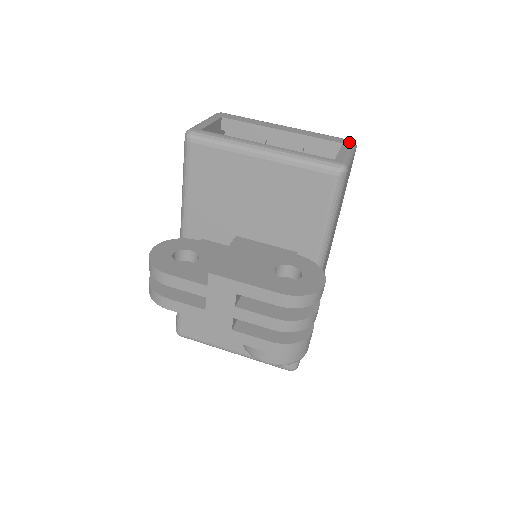
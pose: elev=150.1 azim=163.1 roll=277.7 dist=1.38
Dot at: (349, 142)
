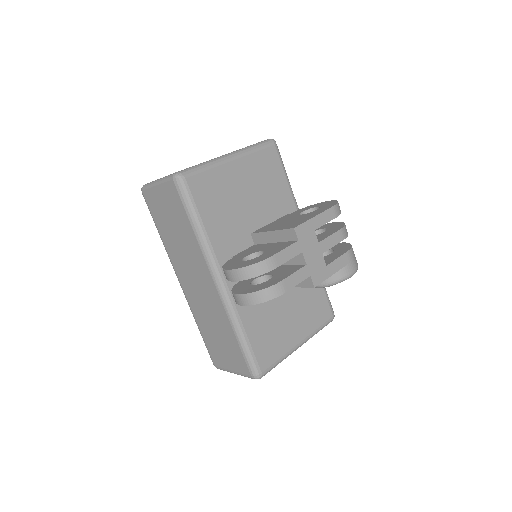
Dot at: occluded
